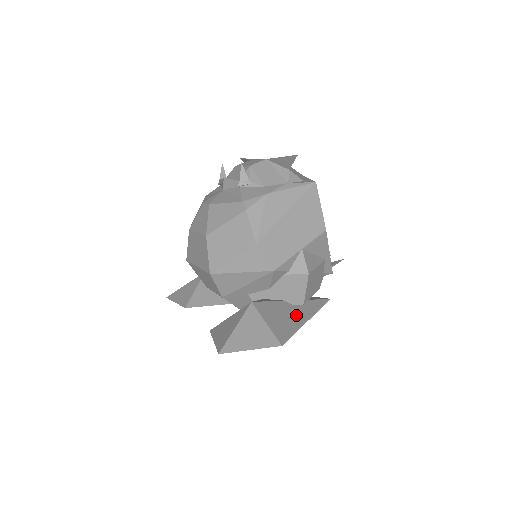
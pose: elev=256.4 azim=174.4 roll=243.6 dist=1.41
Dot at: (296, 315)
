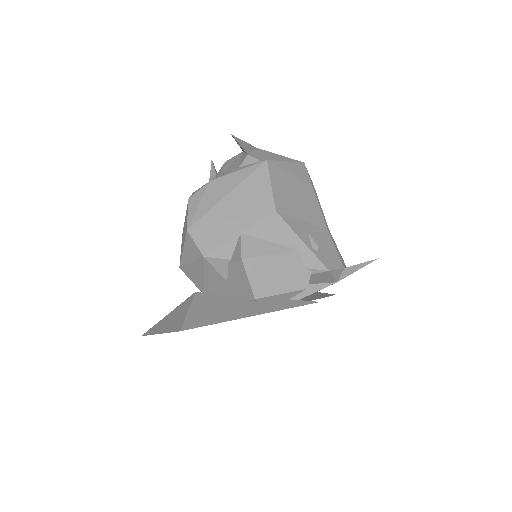
Dot at: (239, 309)
